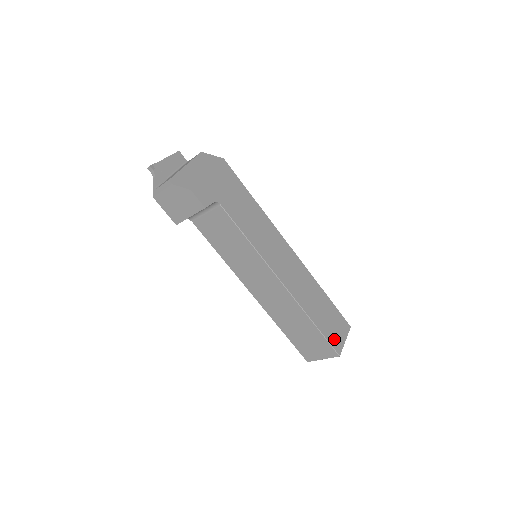
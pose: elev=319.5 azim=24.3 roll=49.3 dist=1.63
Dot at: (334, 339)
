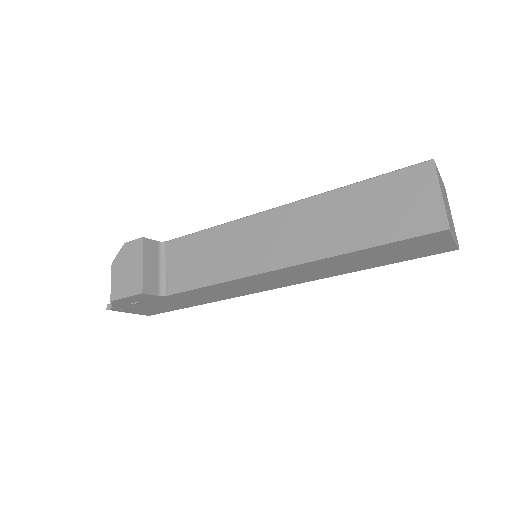
Dot at: occluded
